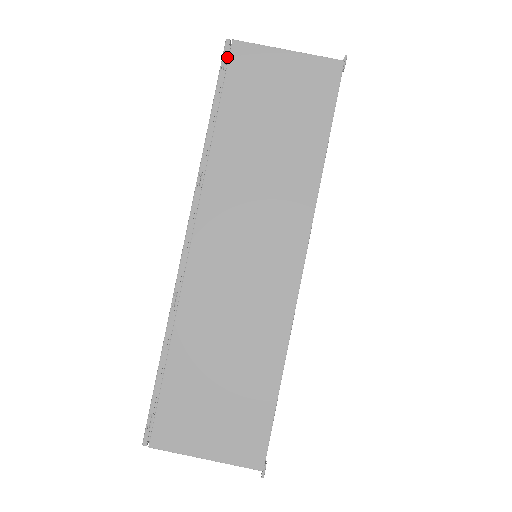
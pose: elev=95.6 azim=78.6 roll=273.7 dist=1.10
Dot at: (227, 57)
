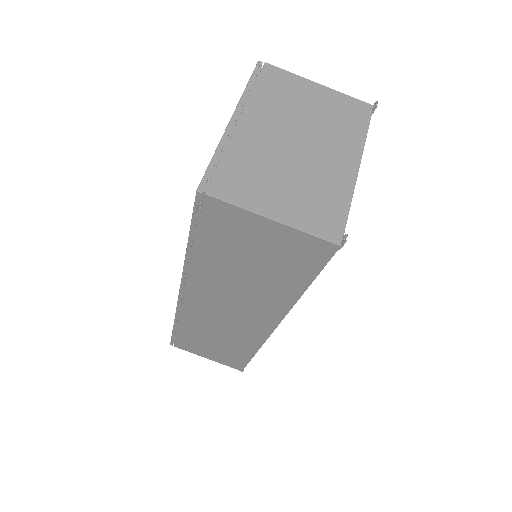
Dot at: (201, 200)
